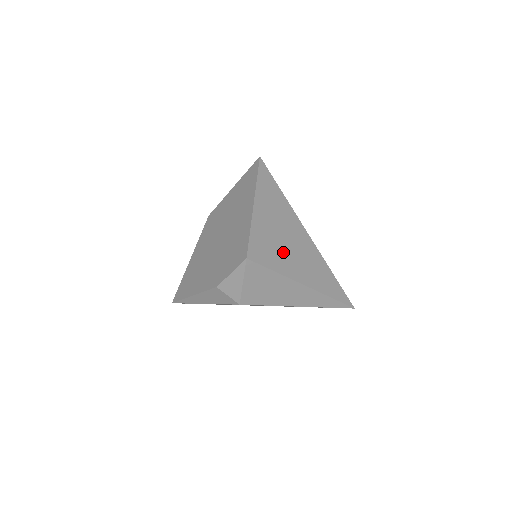
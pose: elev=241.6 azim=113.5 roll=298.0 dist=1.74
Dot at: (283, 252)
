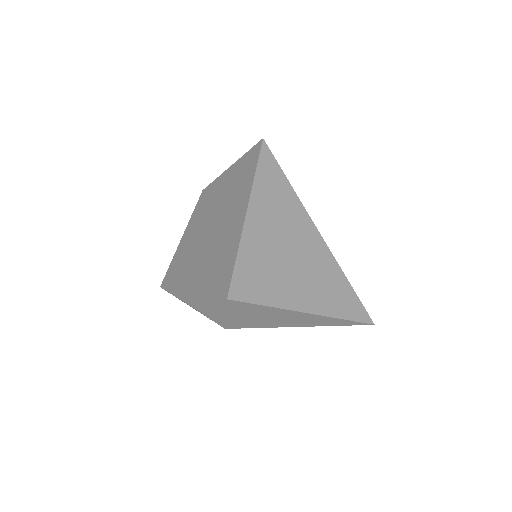
Dot at: (283, 276)
